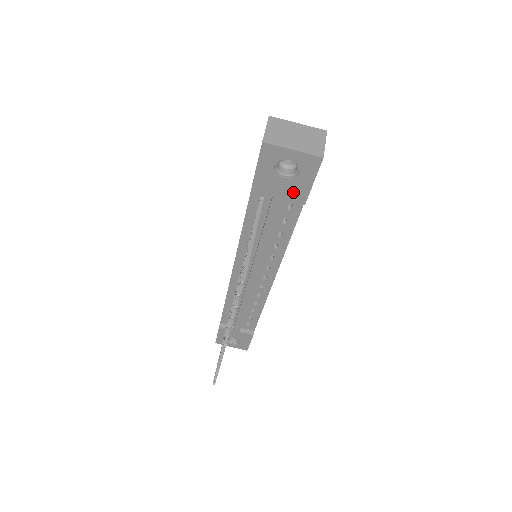
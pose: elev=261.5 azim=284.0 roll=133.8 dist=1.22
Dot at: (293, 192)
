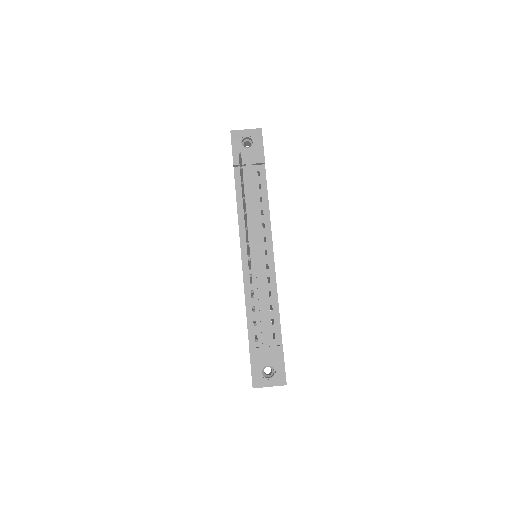
Dot at: (256, 156)
